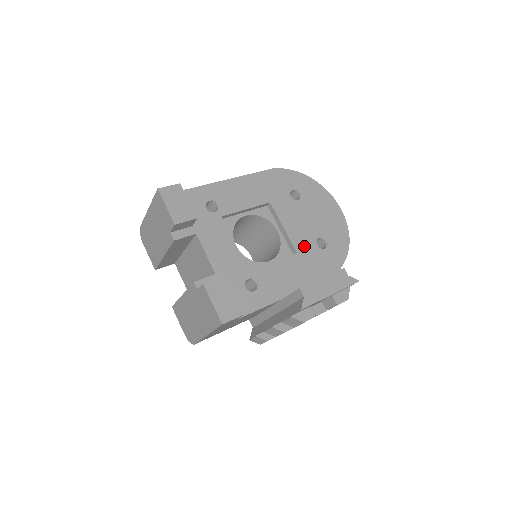
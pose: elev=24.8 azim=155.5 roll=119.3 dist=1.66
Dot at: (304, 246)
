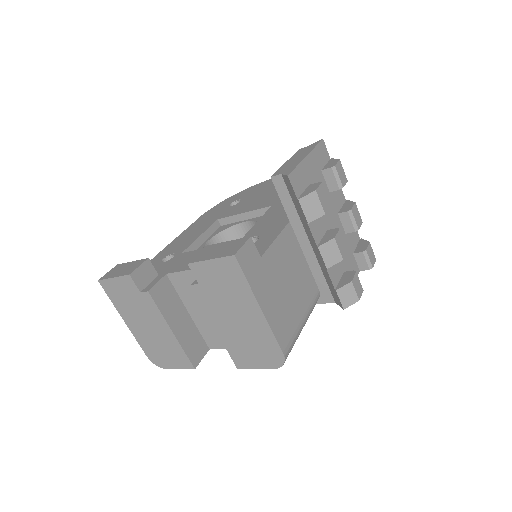
Dot at: (273, 201)
